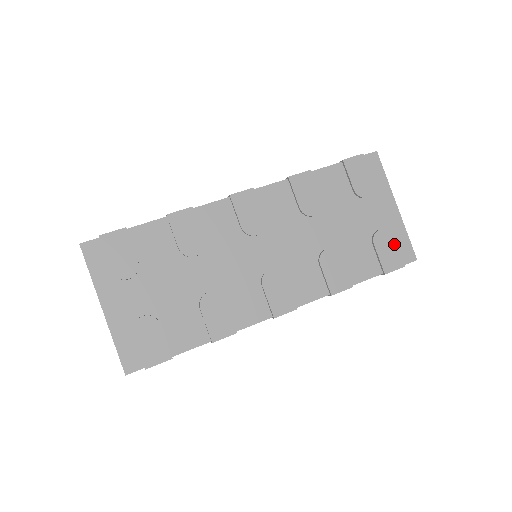
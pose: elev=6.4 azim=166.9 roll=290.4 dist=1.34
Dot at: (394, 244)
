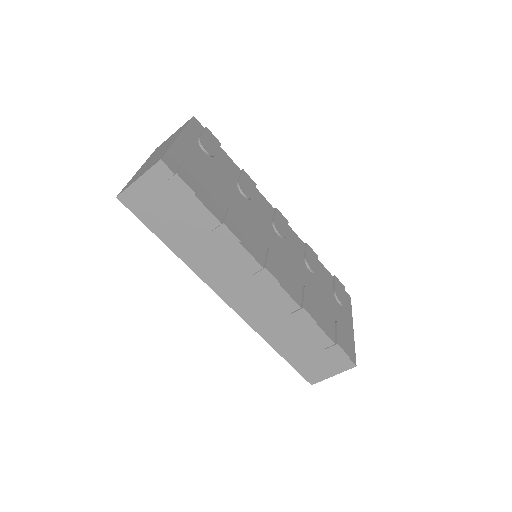
Dot at: (347, 339)
